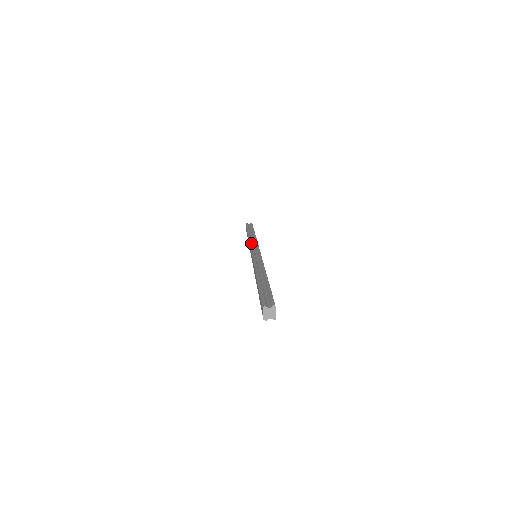
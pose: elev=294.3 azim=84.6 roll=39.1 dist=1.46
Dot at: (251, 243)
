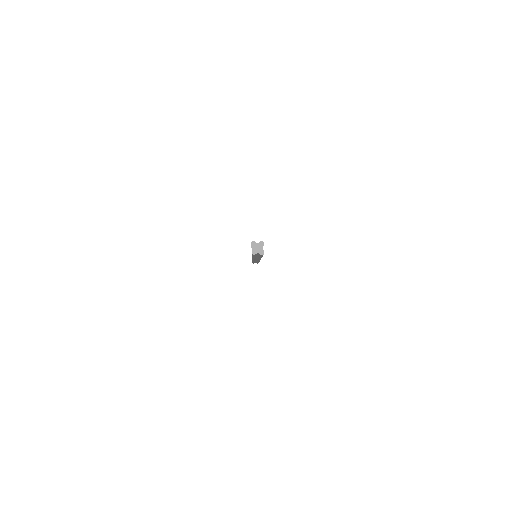
Dot at: occluded
